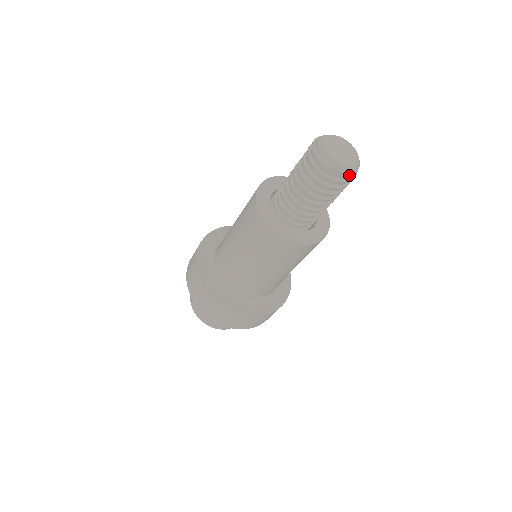
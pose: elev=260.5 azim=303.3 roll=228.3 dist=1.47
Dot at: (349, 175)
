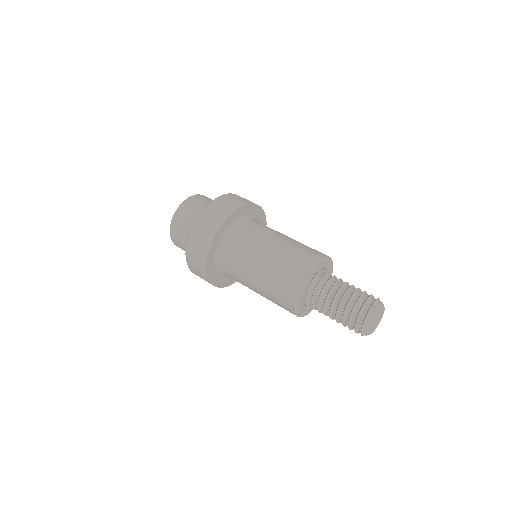
Dot at: occluded
